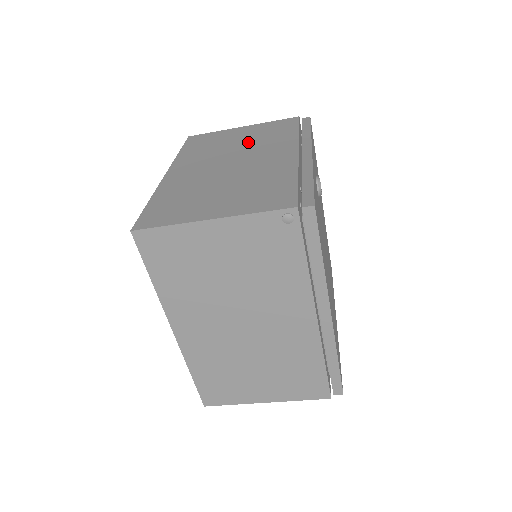
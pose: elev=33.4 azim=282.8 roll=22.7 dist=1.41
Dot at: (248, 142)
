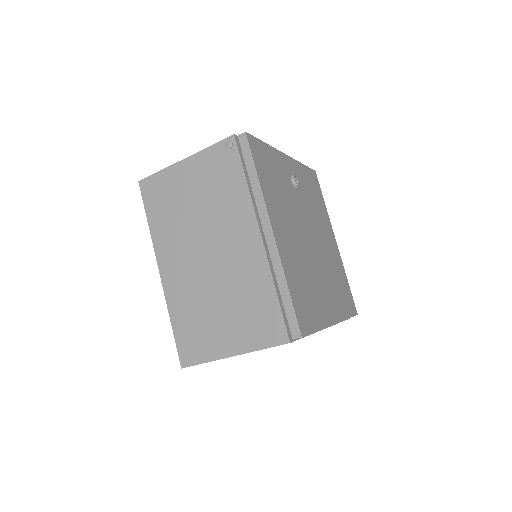
Dot at: occluded
